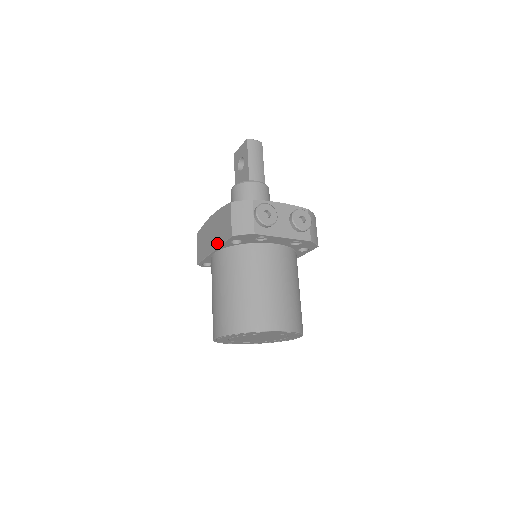
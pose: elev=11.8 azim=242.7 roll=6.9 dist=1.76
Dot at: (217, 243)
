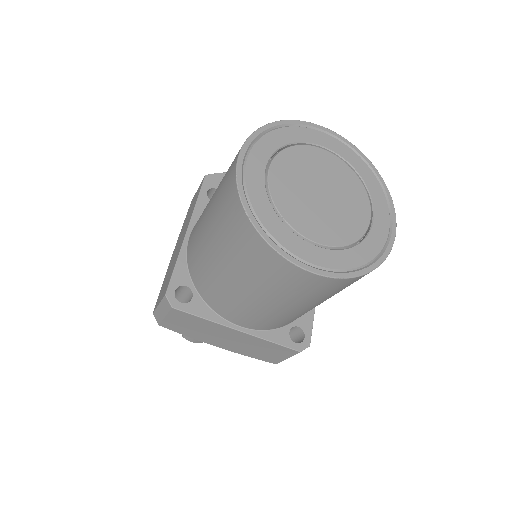
Dot at: (189, 218)
